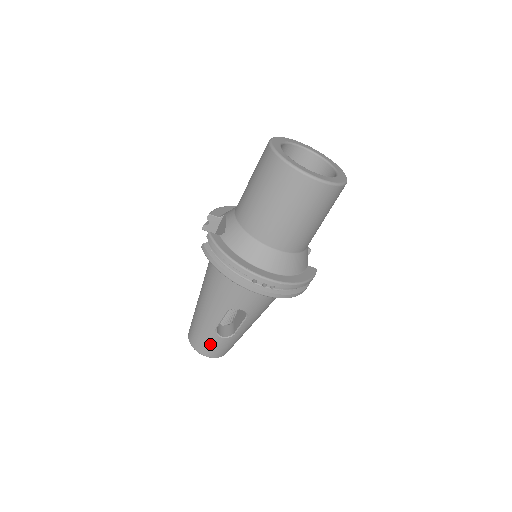
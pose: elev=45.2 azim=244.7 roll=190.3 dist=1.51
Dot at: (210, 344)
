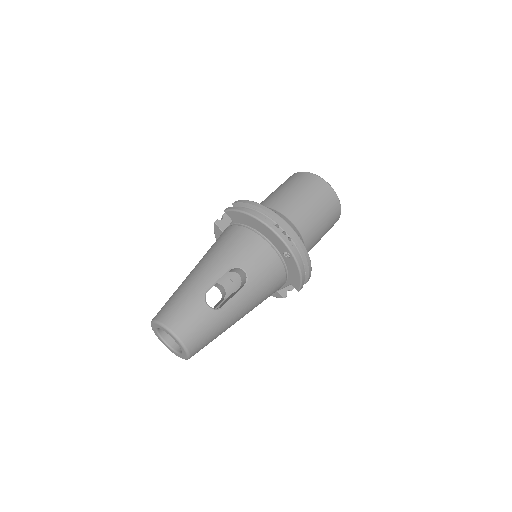
Dot at: (189, 313)
